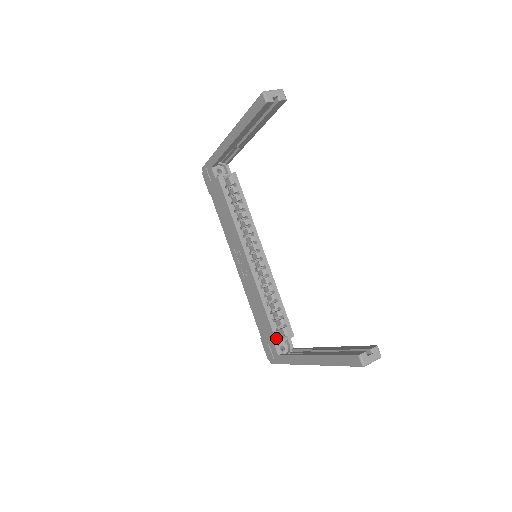
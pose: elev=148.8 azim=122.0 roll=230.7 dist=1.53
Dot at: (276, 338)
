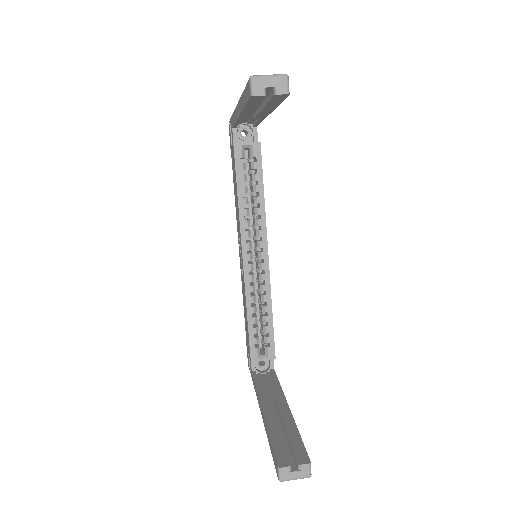
Dot at: (251, 355)
